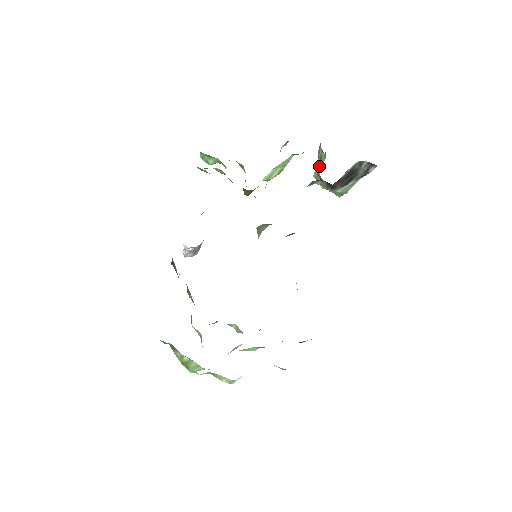
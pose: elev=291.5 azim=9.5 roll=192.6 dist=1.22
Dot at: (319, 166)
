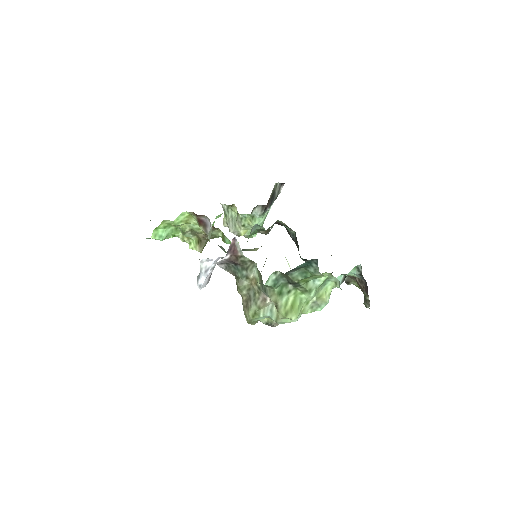
Dot at: (233, 221)
